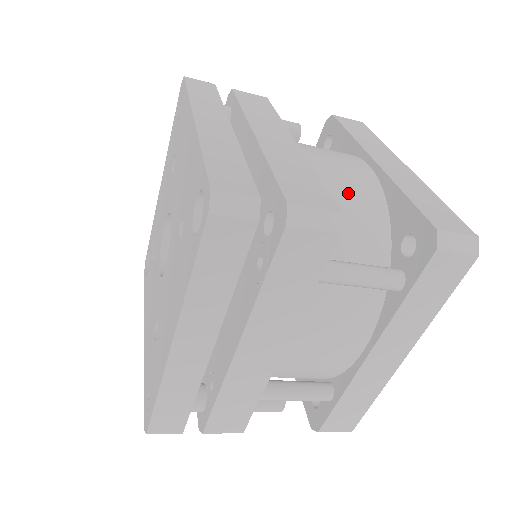
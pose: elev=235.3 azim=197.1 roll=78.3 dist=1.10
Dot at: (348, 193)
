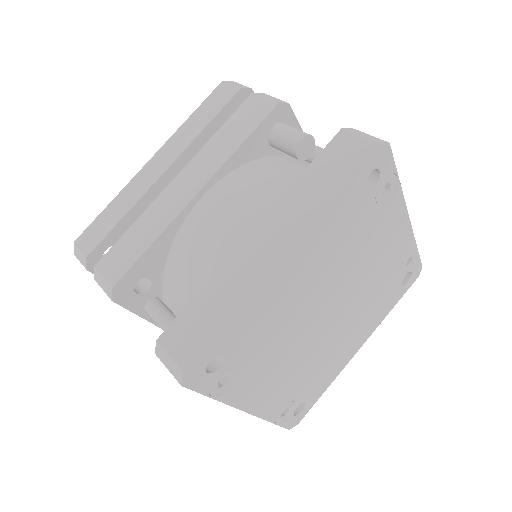
Dot at: (198, 260)
